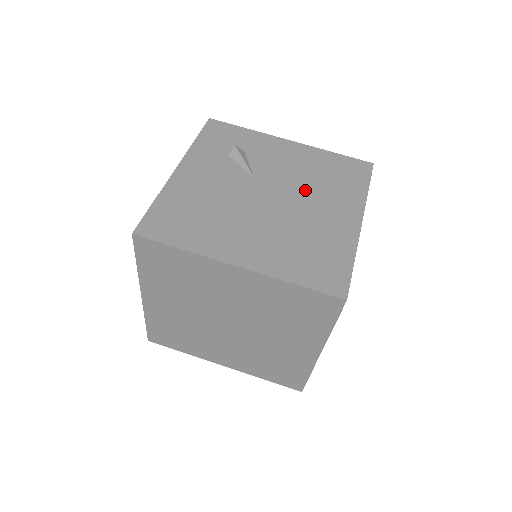
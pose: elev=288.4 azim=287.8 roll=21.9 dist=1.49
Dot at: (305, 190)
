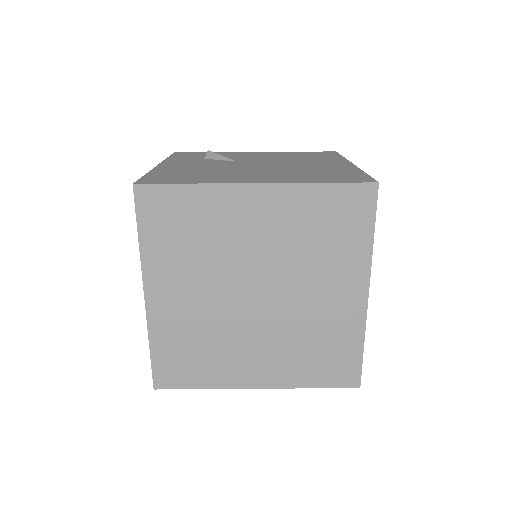
Dot at: (288, 161)
